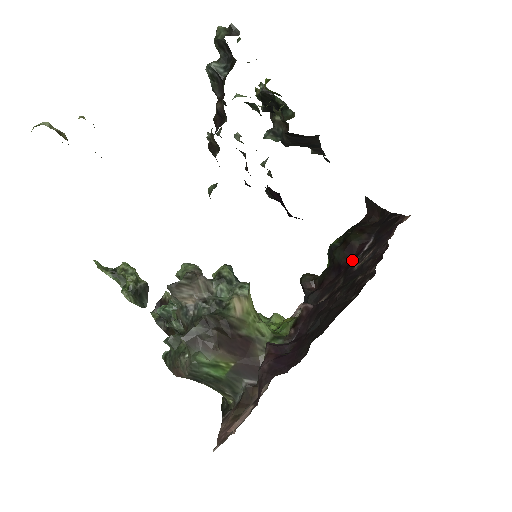
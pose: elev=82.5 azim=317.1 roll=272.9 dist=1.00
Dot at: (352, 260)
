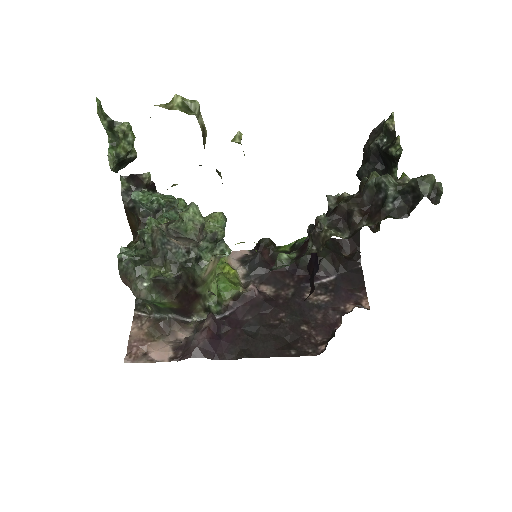
Dot at: (309, 277)
